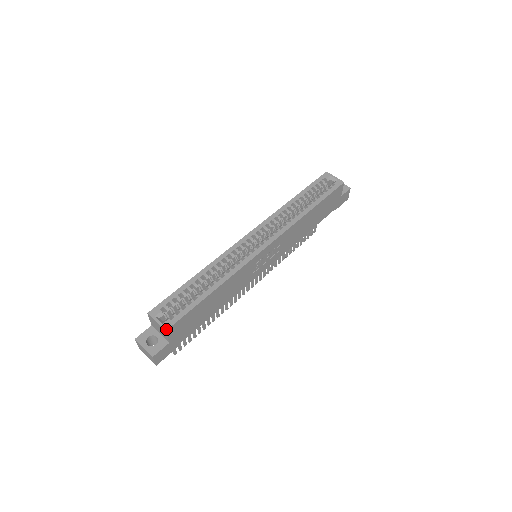
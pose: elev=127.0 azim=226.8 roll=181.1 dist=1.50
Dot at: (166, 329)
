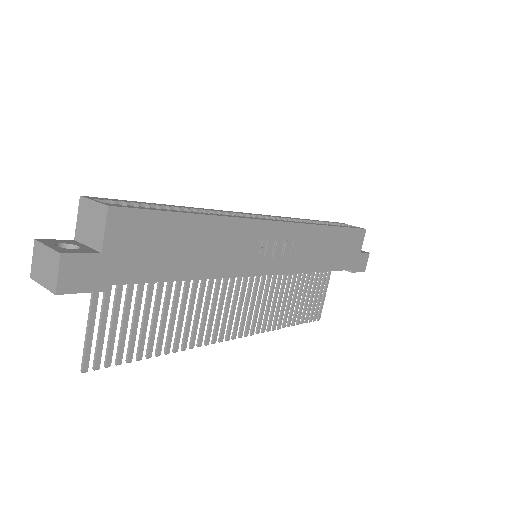
Dot at: (109, 205)
